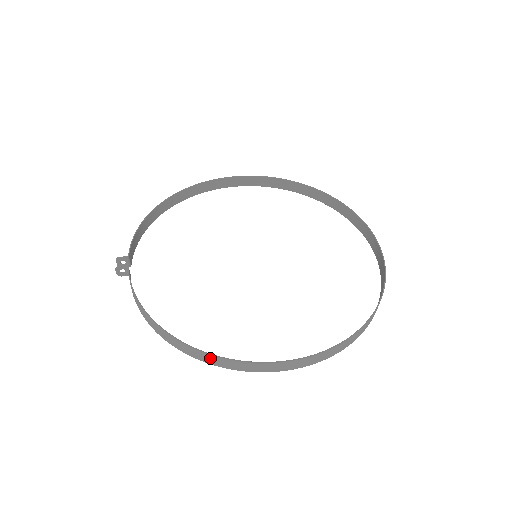
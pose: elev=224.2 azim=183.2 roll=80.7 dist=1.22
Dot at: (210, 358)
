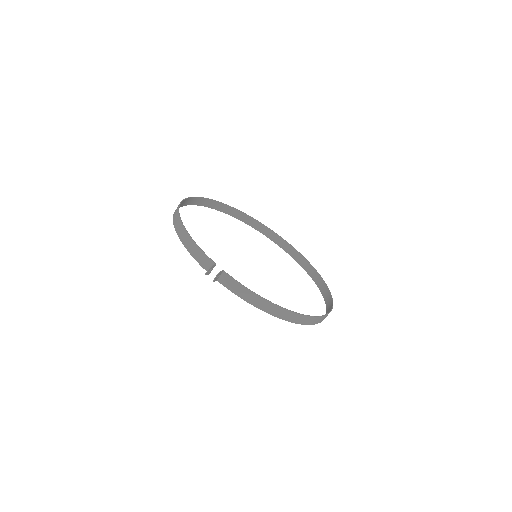
Dot at: (309, 319)
